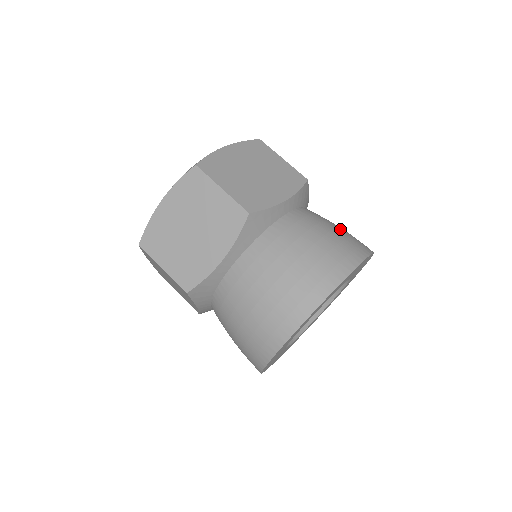
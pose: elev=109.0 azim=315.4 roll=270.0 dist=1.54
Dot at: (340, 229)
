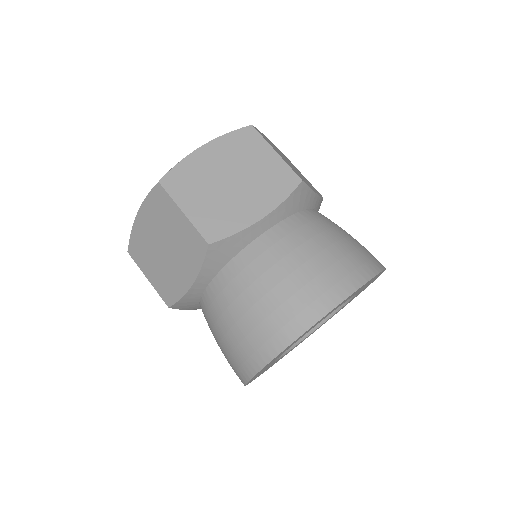
Dot at: occluded
